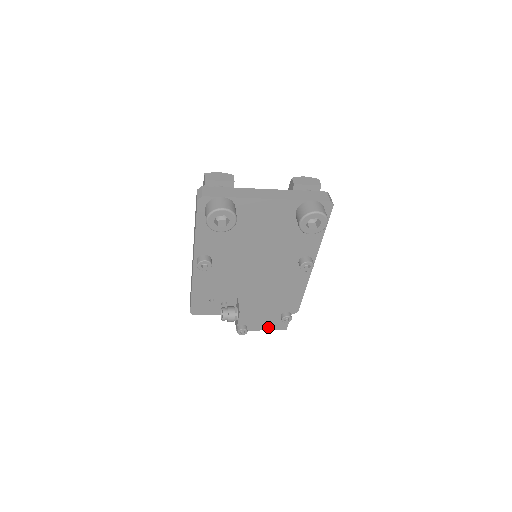
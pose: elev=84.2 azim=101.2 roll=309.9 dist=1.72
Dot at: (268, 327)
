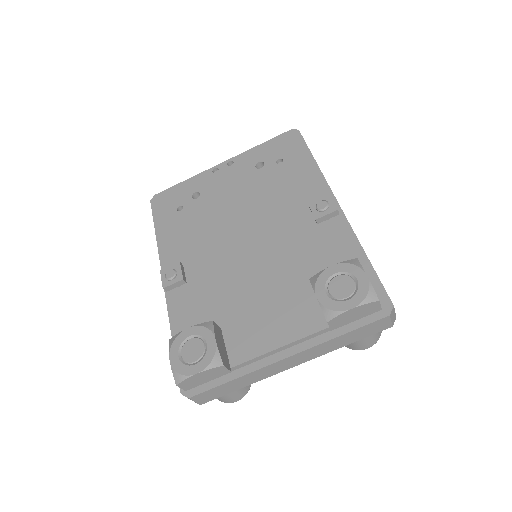
Dot at: occluded
